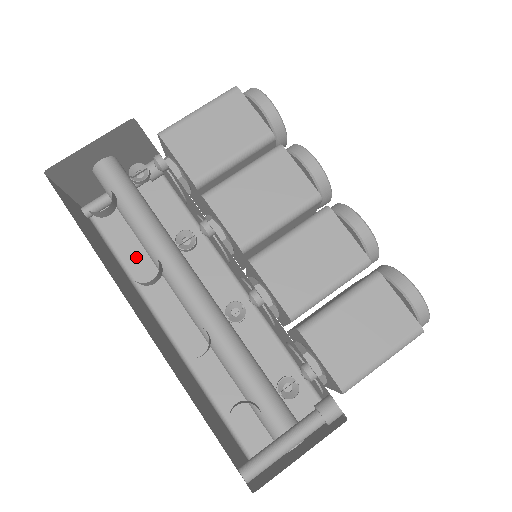
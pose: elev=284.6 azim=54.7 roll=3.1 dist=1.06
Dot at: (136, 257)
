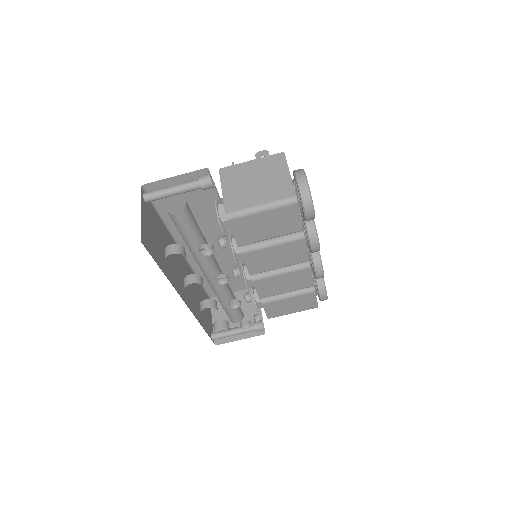
Dot at: occluded
